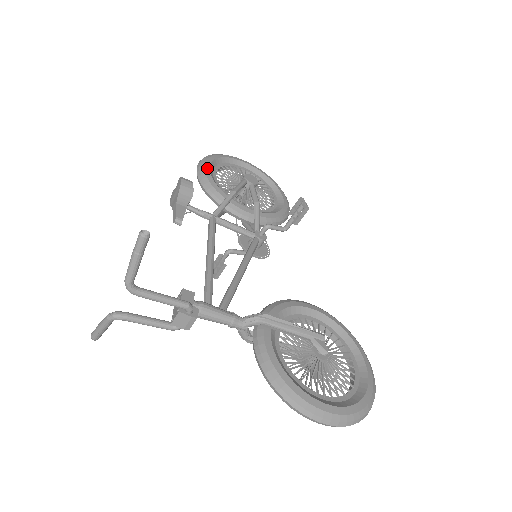
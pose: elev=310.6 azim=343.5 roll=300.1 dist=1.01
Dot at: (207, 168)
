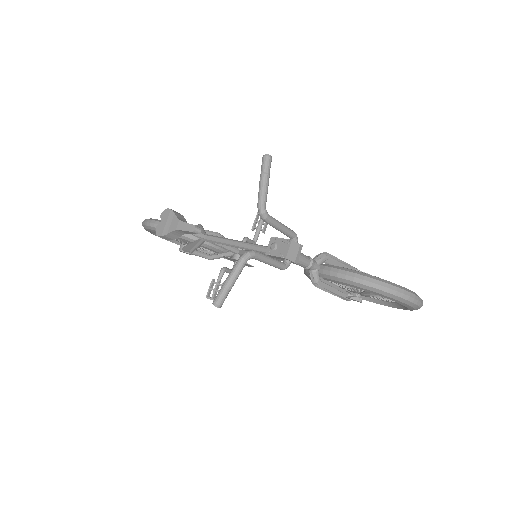
Dot at: (160, 220)
